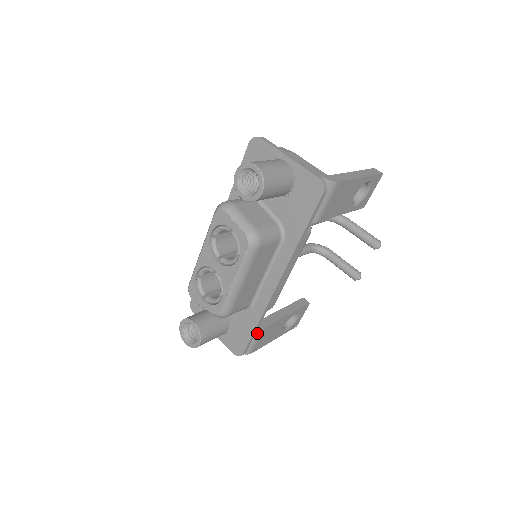
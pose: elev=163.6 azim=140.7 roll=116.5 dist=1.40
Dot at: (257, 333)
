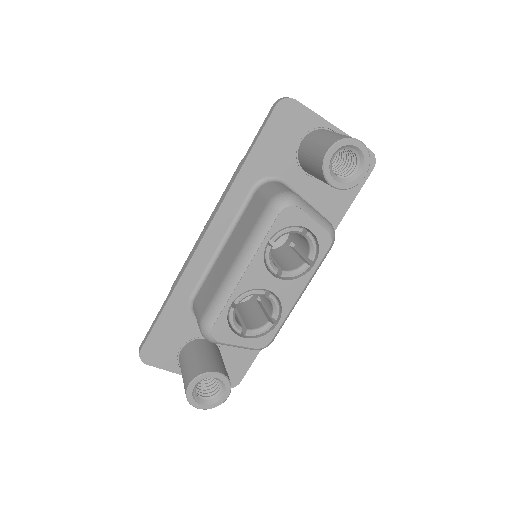
Dot at: occluded
